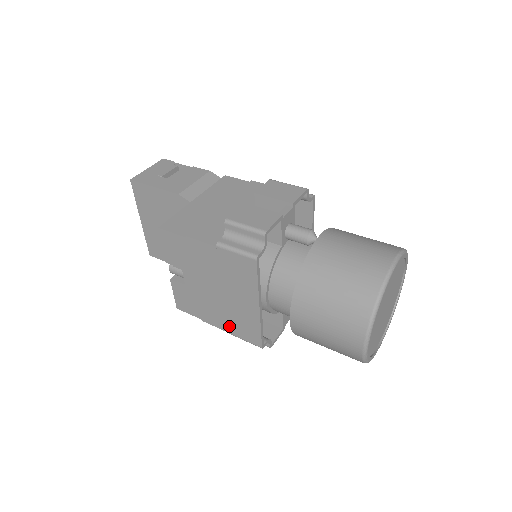
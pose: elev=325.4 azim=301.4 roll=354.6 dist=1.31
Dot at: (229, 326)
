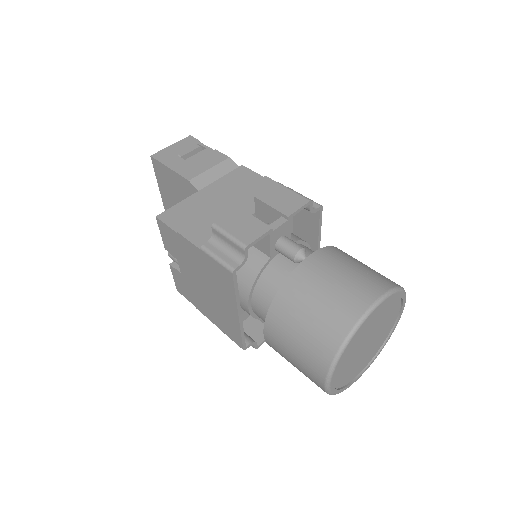
Dot at: (217, 321)
